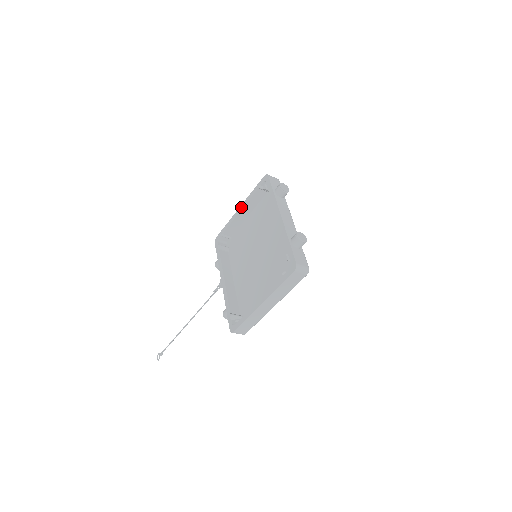
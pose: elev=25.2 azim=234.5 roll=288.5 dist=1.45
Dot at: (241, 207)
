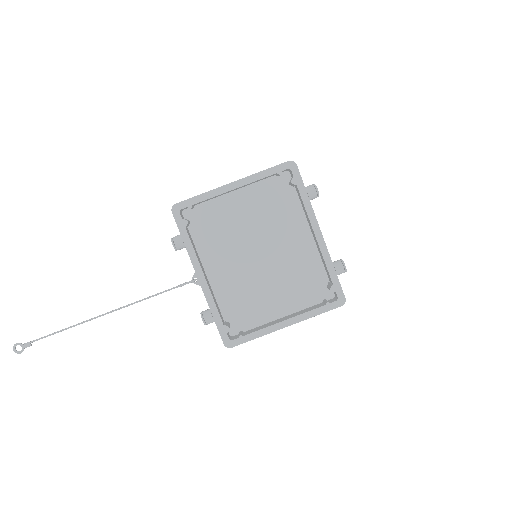
Dot at: (238, 184)
